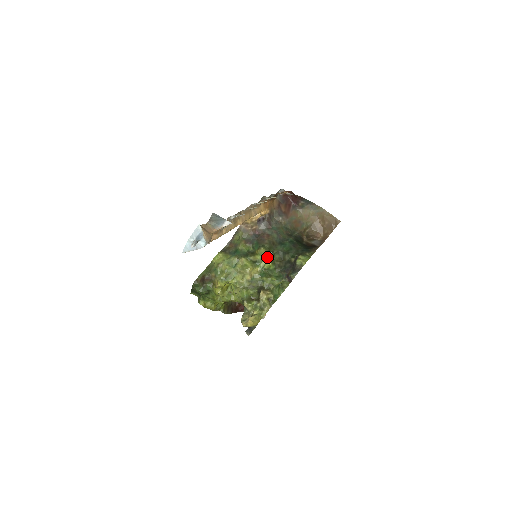
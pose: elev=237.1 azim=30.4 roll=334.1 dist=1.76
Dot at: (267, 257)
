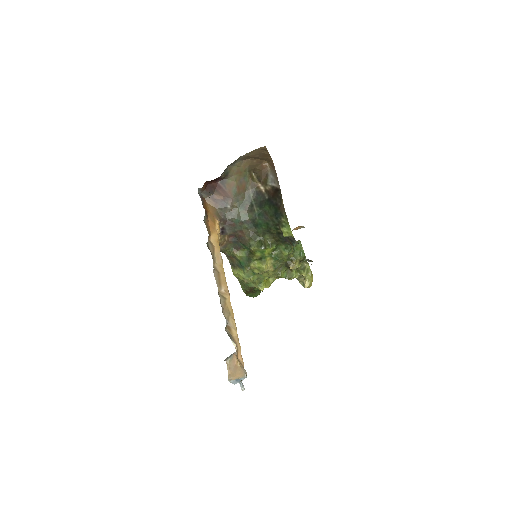
Dot at: (263, 250)
